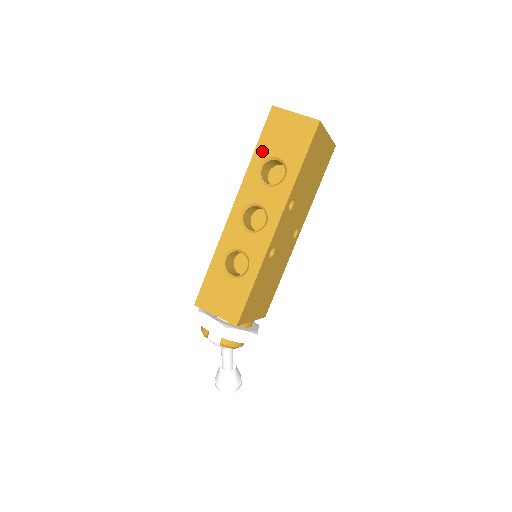
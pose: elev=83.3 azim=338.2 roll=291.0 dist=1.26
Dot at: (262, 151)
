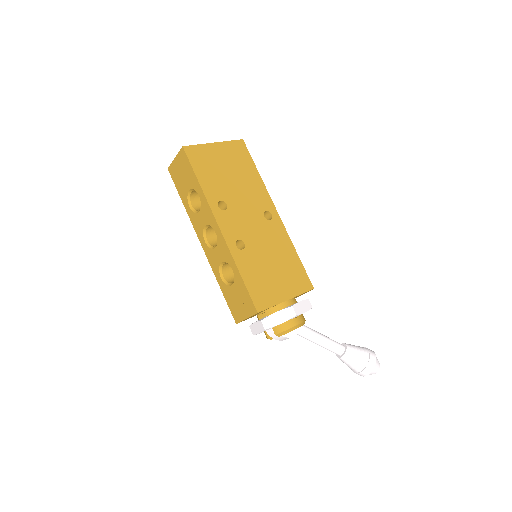
Dot at: (183, 197)
